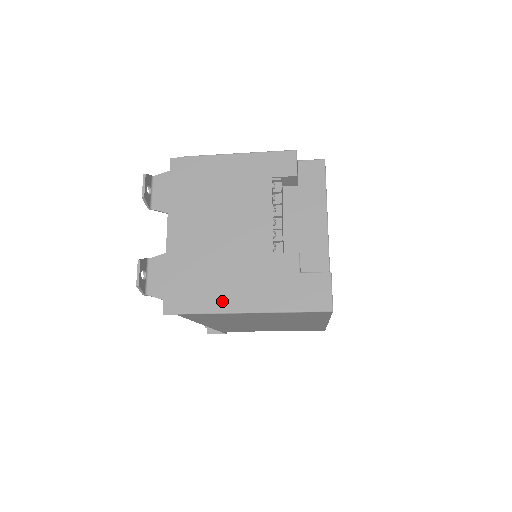
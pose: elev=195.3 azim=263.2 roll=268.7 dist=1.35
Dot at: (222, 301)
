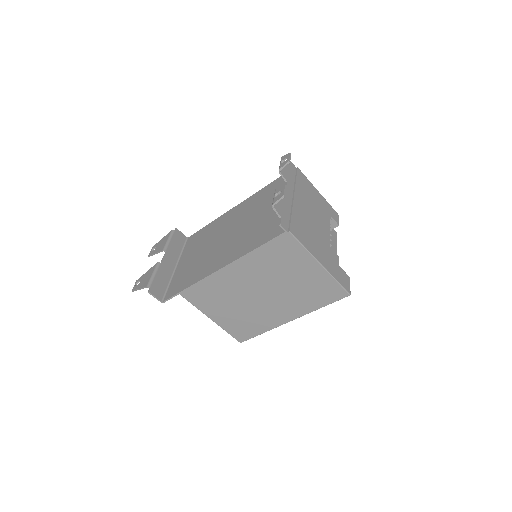
Dot at: (309, 246)
